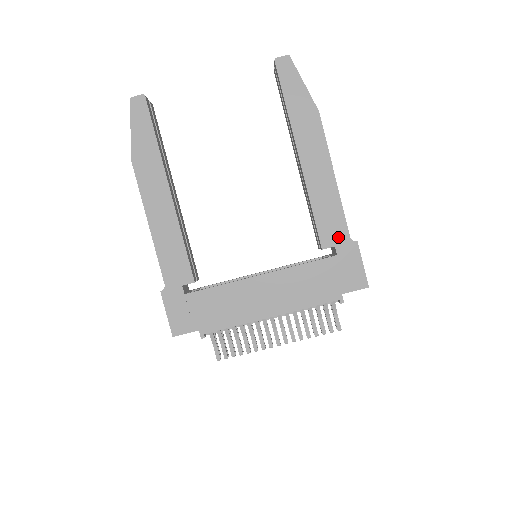
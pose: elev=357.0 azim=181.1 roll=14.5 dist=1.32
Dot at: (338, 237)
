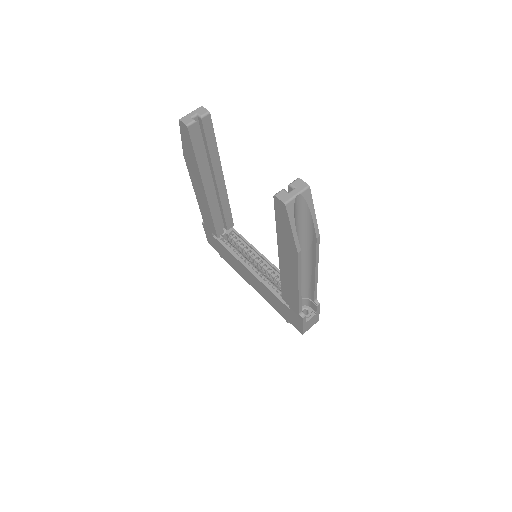
Dot at: (292, 306)
